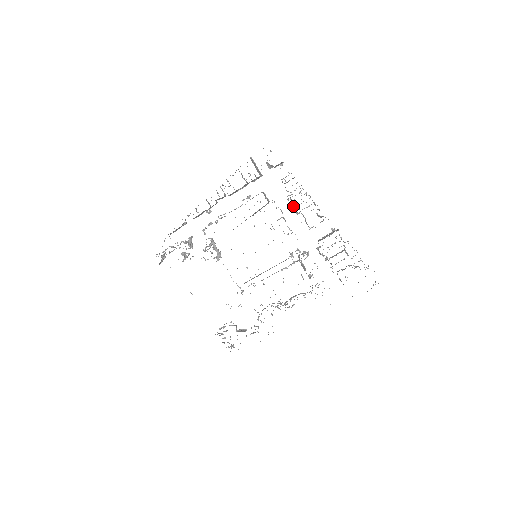
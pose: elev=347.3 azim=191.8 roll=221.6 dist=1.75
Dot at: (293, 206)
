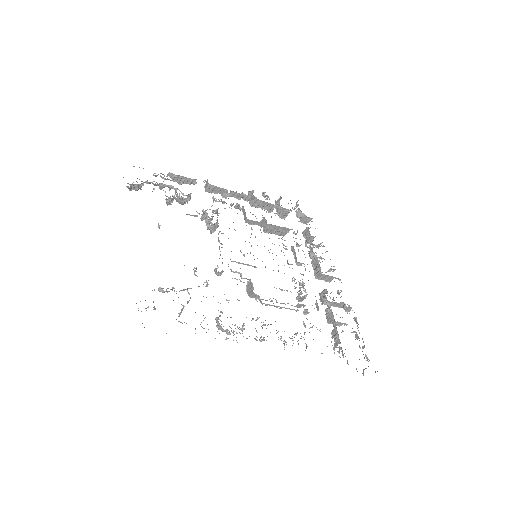
Dot at: (311, 248)
